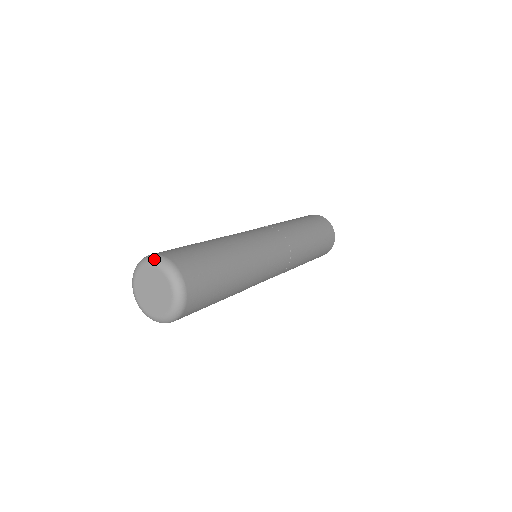
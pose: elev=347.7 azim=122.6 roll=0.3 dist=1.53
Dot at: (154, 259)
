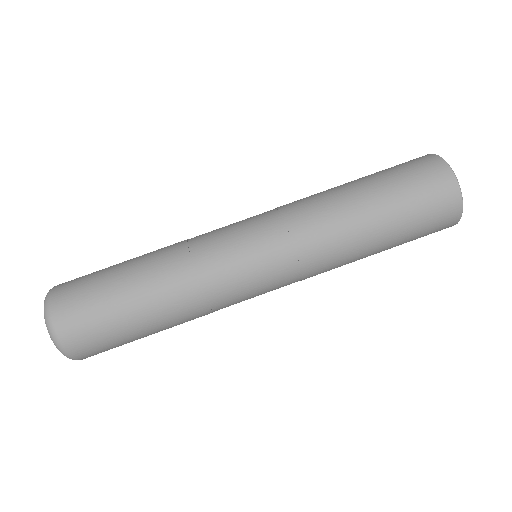
Dot at: occluded
